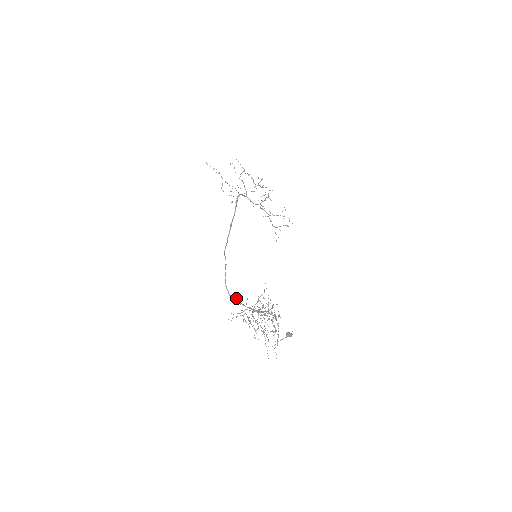
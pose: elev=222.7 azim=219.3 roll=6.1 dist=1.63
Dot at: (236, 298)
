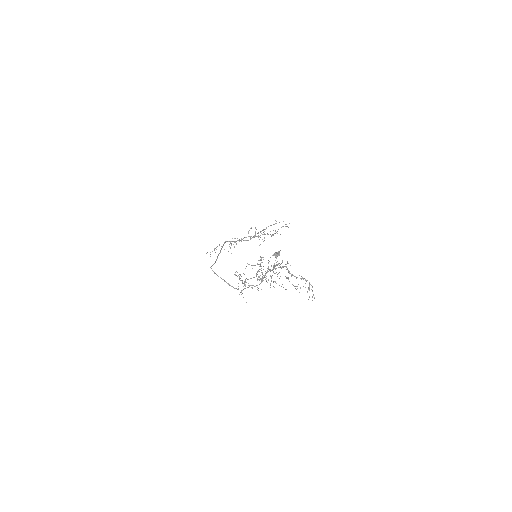
Dot at: (247, 287)
